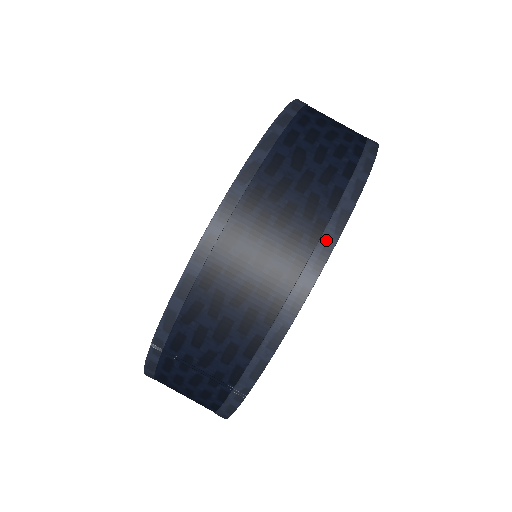
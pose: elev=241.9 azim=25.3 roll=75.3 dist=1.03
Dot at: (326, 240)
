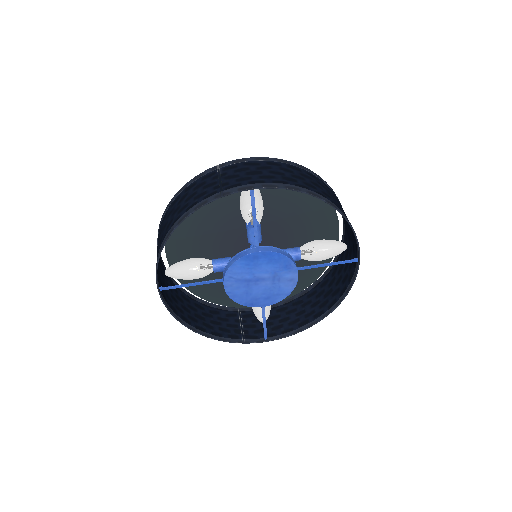
Dot at: (322, 197)
